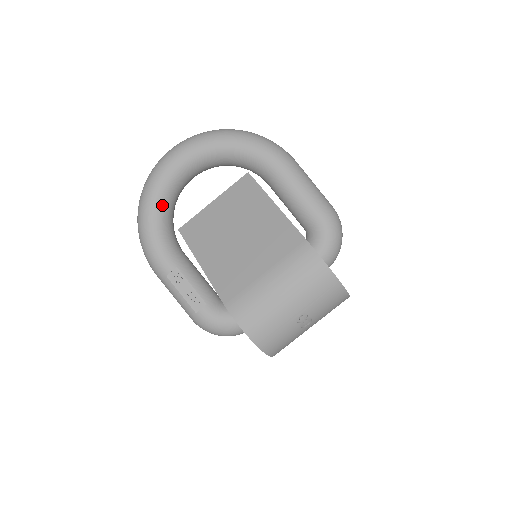
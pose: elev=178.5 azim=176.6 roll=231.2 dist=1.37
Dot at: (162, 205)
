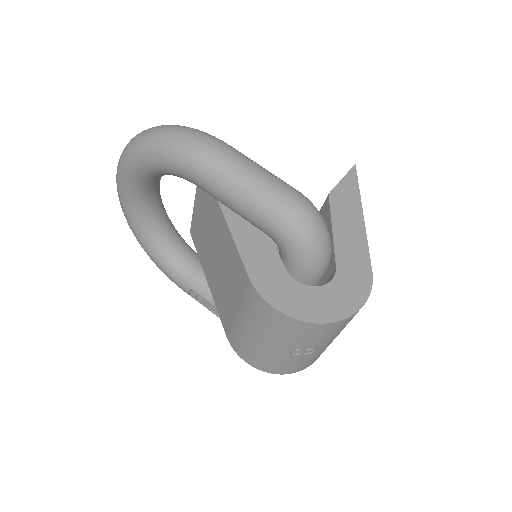
Dot at: (146, 235)
